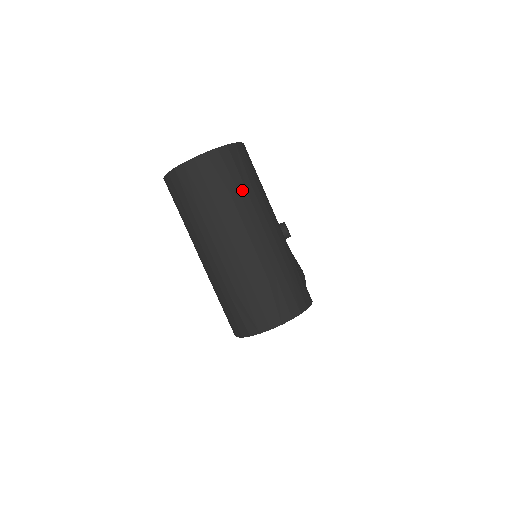
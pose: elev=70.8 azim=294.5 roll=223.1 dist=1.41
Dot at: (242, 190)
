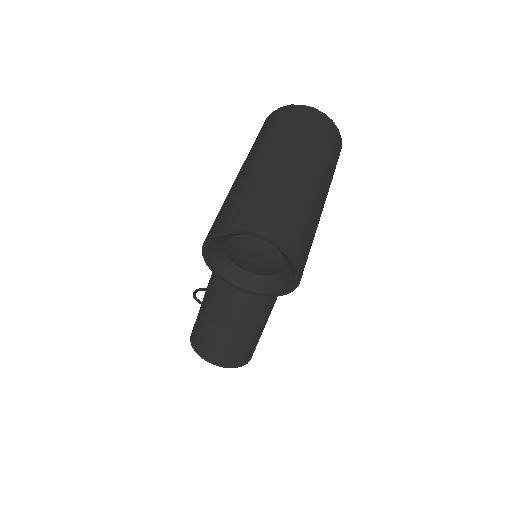
Dot at: (327, 152)
